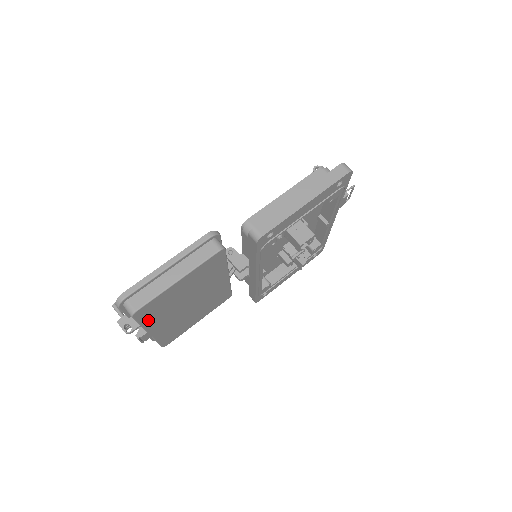
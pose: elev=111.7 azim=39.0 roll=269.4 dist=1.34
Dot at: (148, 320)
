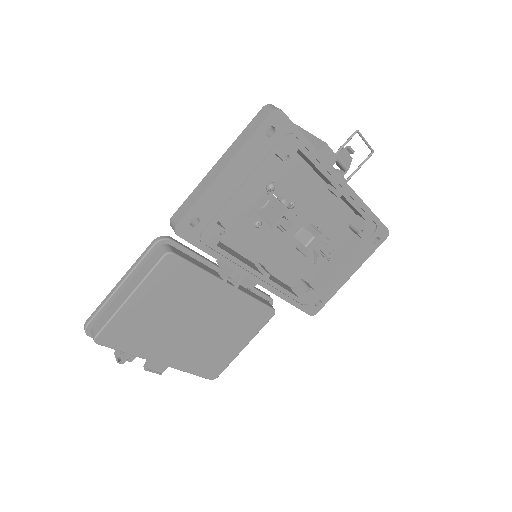
Dot at: (134, 347)
